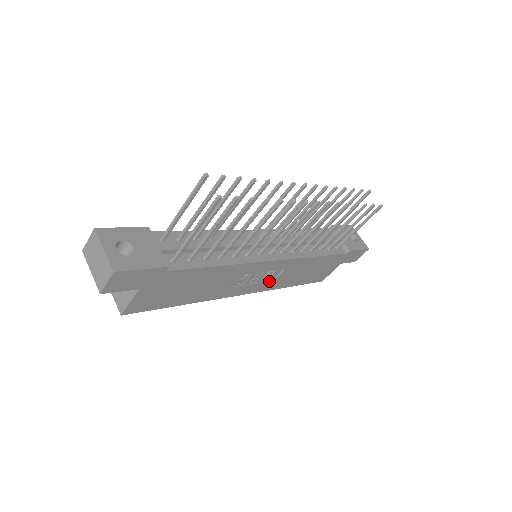
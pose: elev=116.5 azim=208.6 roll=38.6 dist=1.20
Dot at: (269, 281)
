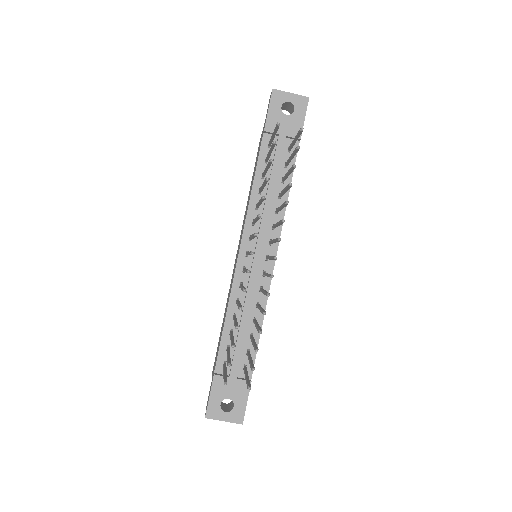
Dot at: occluded
